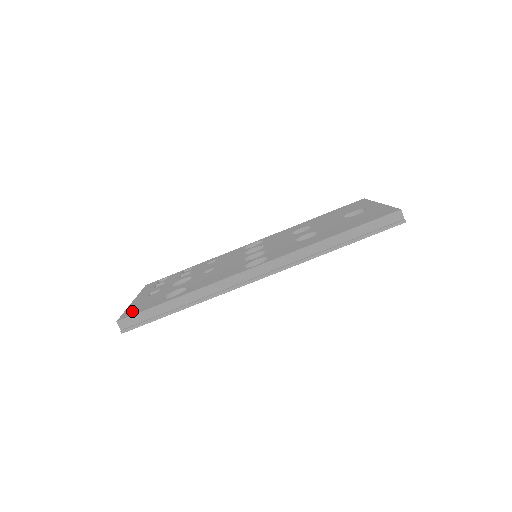
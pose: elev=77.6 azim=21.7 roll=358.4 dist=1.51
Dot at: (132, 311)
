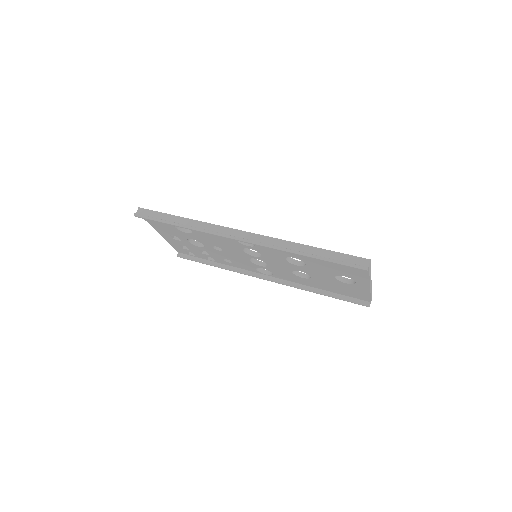
Dot at: occluded
